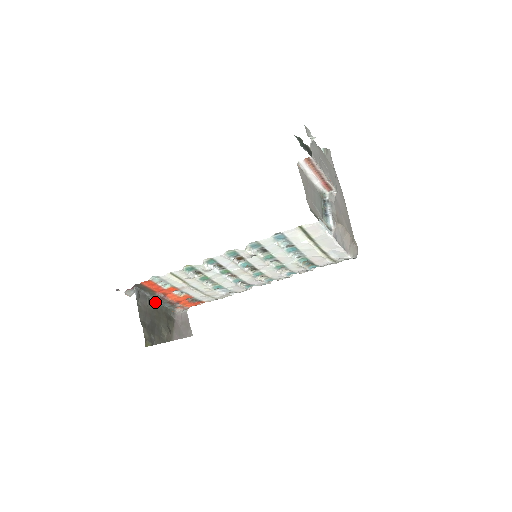
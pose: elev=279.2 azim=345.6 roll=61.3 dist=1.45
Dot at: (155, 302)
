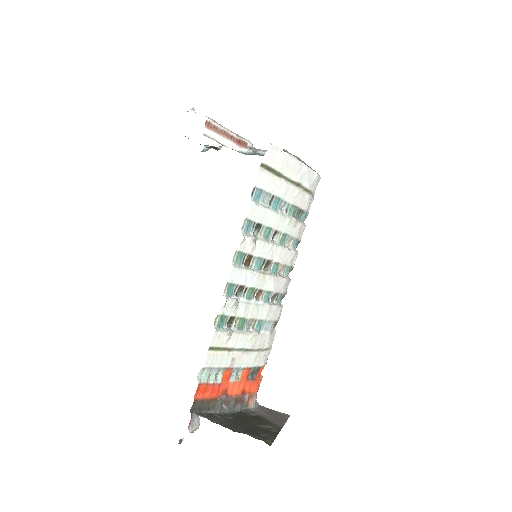
Dot at: (225, 414)
